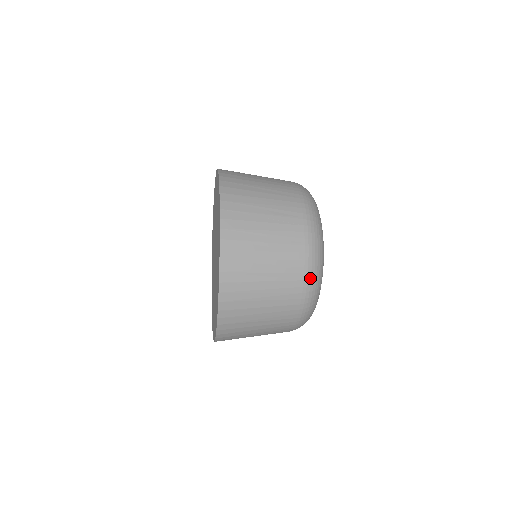
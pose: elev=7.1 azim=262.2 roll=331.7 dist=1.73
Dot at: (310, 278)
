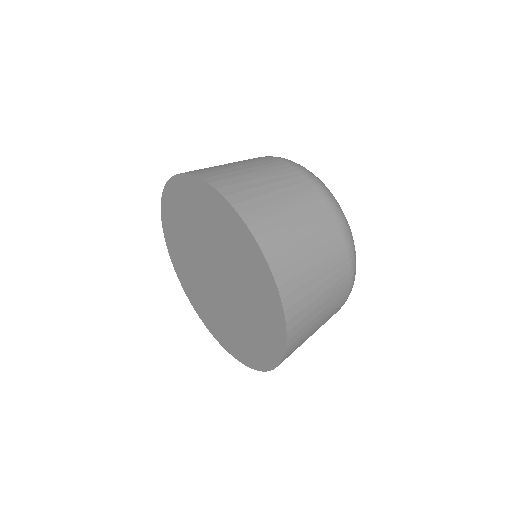
Dot at: occluded
